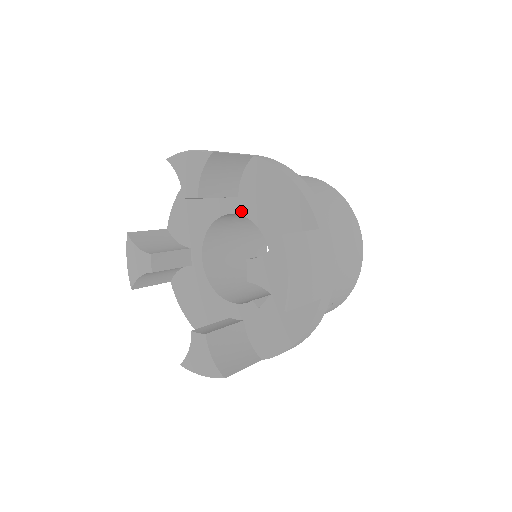
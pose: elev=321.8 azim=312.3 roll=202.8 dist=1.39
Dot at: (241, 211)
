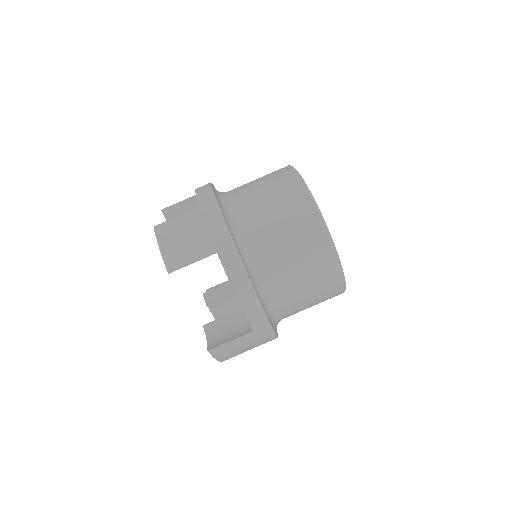
Dot at: occluded
